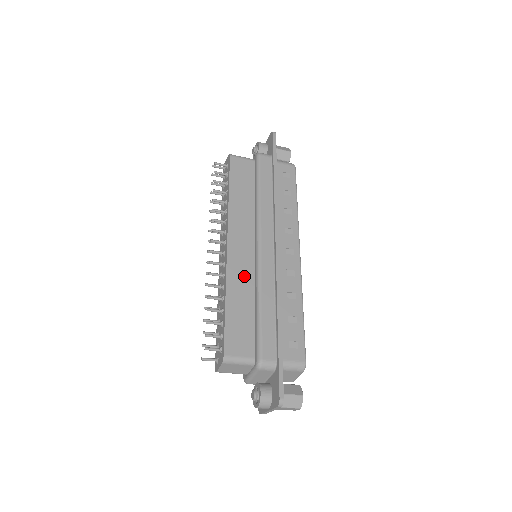
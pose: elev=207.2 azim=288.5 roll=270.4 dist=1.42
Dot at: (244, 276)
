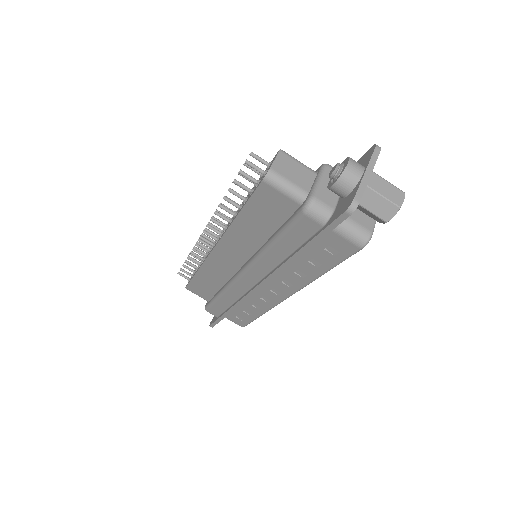
Dot at: occluded
